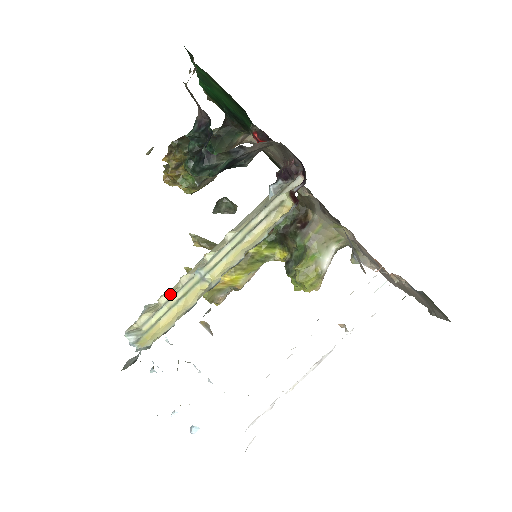
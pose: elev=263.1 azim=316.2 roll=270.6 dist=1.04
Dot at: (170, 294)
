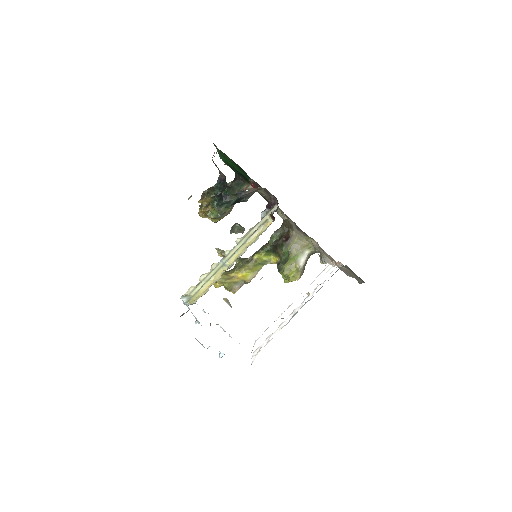
Dot at: (206, 274)
